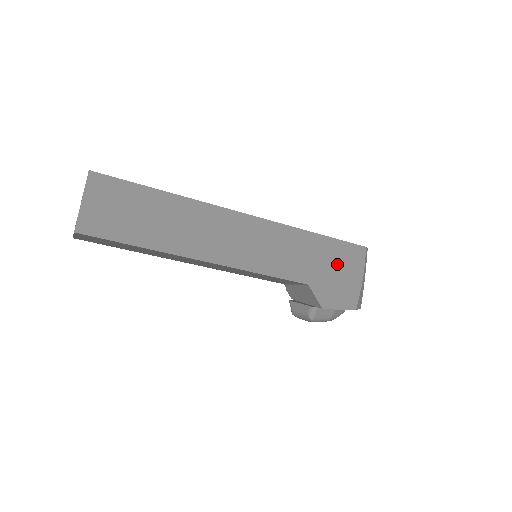
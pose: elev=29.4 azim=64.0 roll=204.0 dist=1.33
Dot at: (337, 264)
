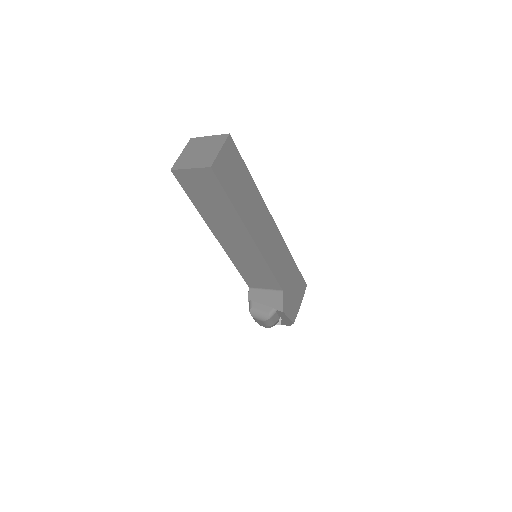
Dot at: (295, 287)
